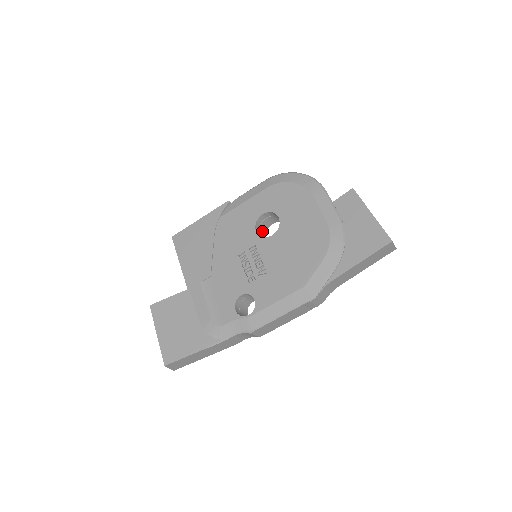
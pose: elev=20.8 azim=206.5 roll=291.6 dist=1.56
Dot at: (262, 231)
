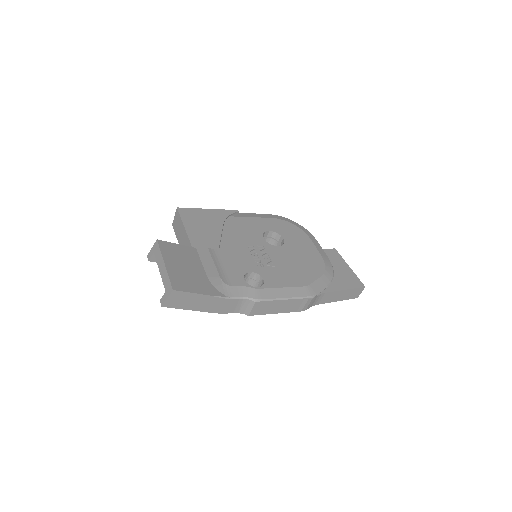
Dot at: occluded
